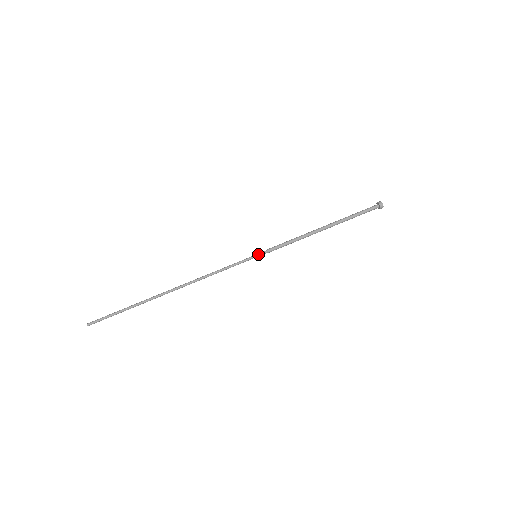
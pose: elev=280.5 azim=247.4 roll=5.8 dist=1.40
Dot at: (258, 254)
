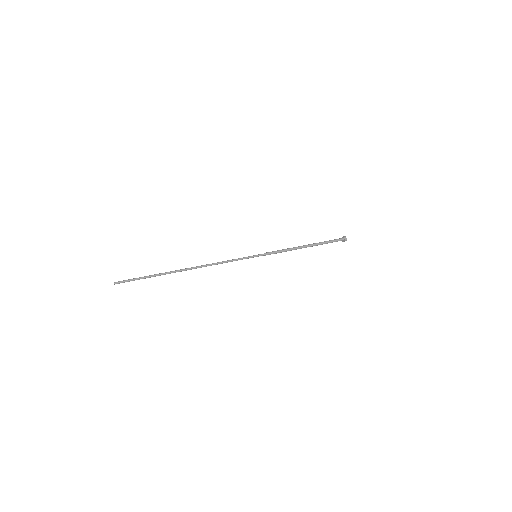
Dot at: (258, 255)
